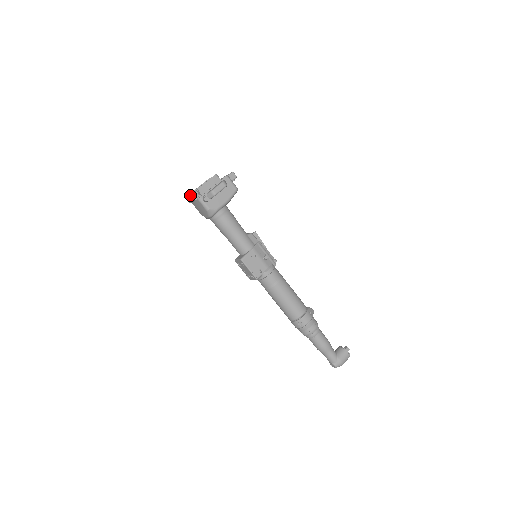
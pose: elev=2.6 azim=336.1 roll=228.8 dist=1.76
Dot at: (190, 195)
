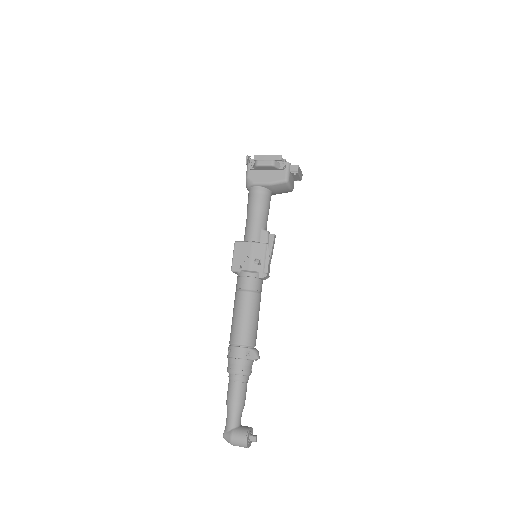
Dot at: (247, 157)
